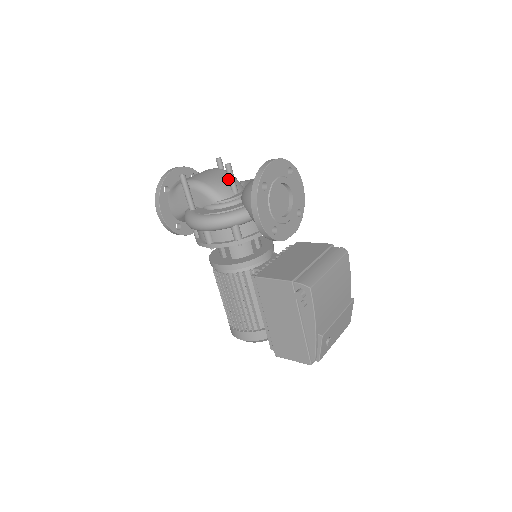
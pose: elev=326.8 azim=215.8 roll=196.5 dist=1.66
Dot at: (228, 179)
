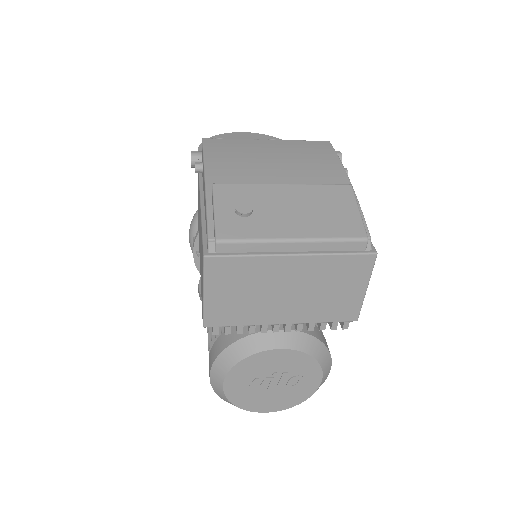
Dot at: occluded
